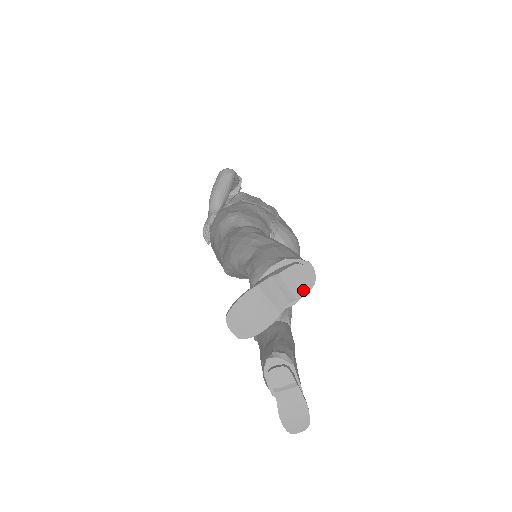
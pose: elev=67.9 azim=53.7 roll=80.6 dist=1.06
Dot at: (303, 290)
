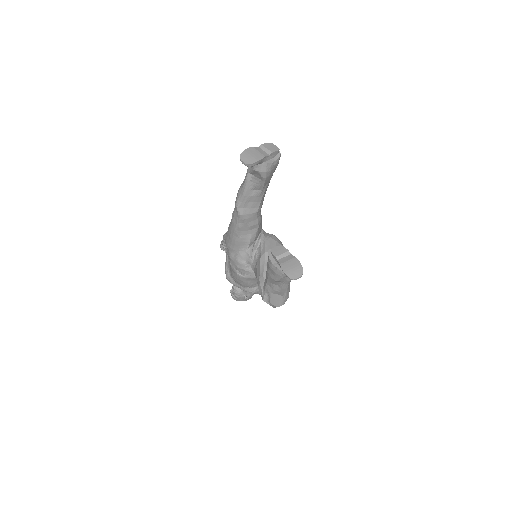
Dot at: (274, 150)
